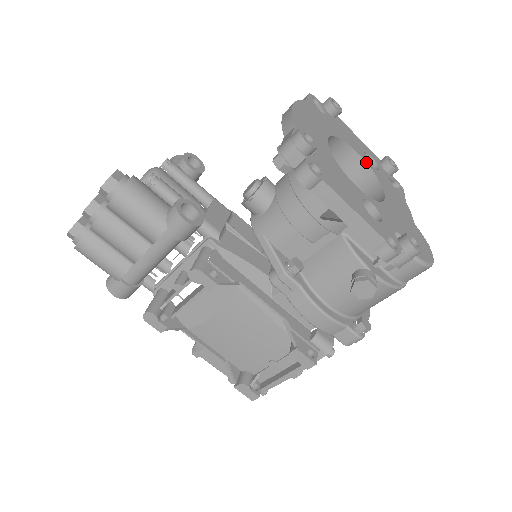
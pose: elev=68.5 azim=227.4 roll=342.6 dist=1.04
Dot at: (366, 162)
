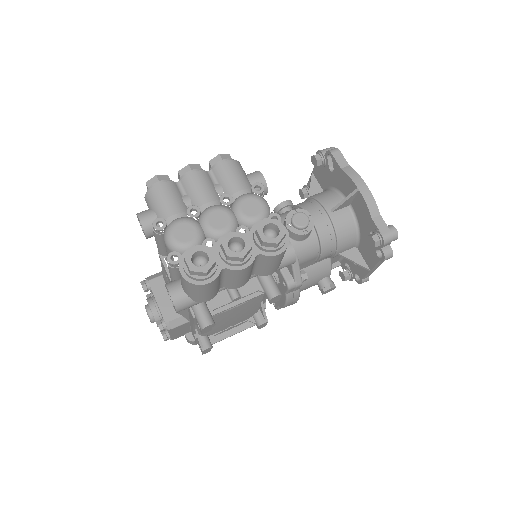
Dot at: occluded
